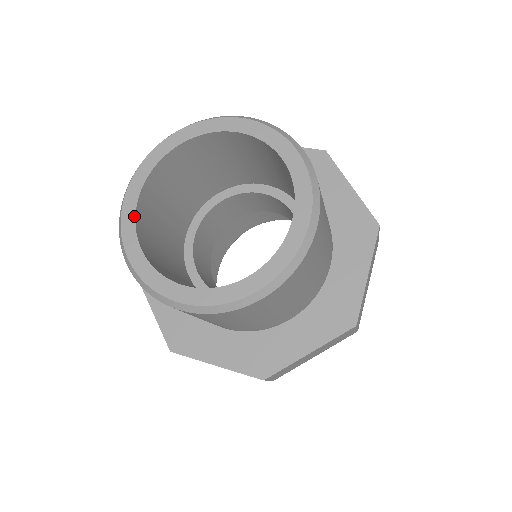
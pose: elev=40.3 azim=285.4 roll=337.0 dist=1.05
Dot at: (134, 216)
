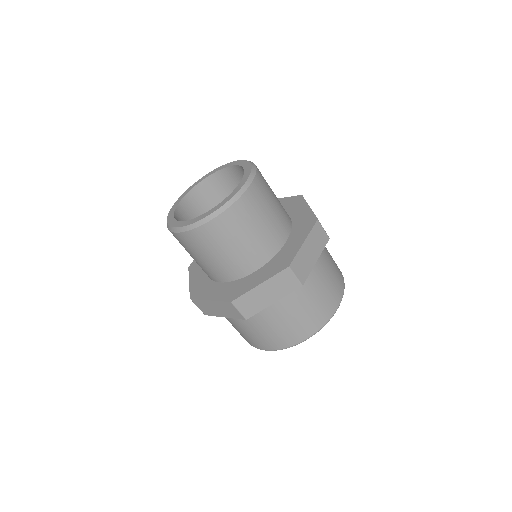
Dot at: (177, 205)
